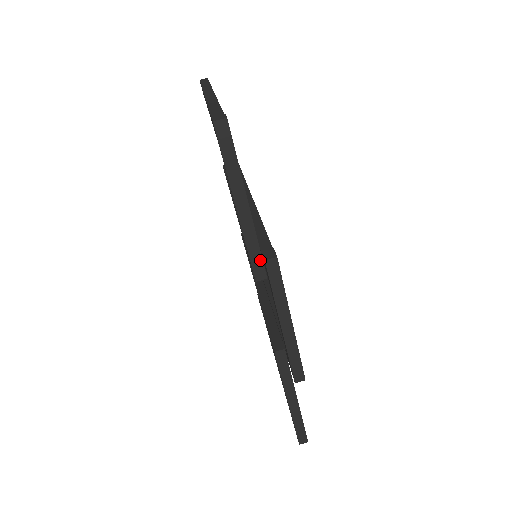
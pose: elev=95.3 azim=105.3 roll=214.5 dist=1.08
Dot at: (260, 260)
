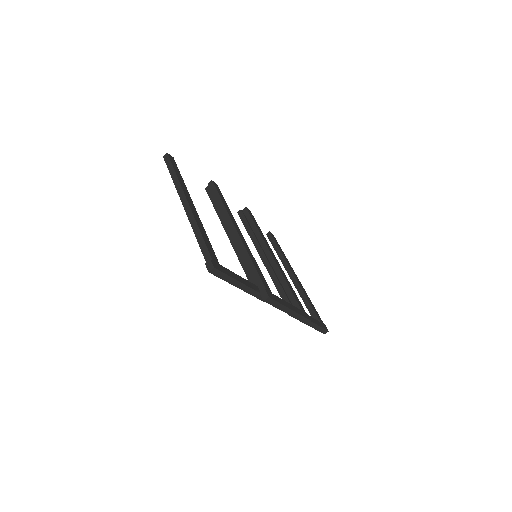
Dot at: occluded
